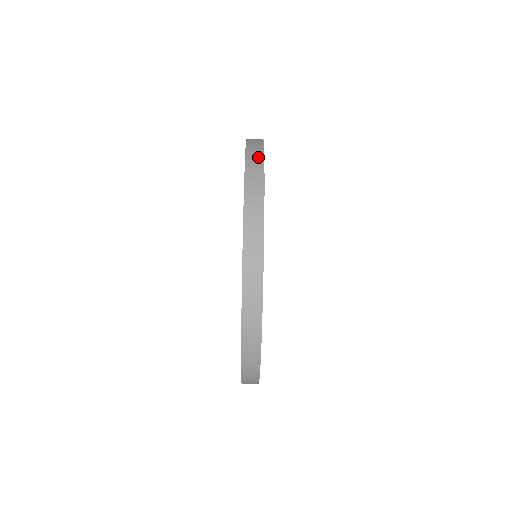
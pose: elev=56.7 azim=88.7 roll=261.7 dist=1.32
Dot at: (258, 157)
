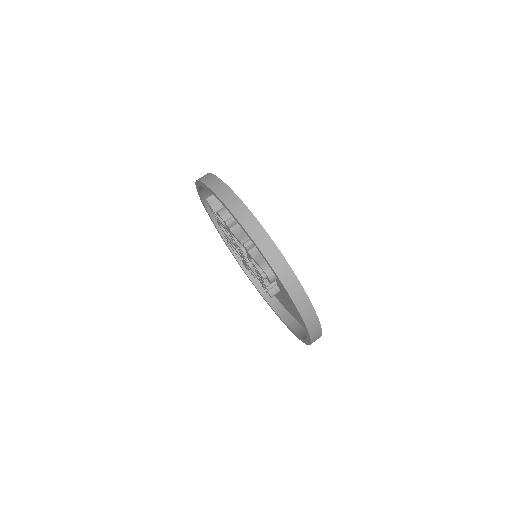
Dot at: occluded
